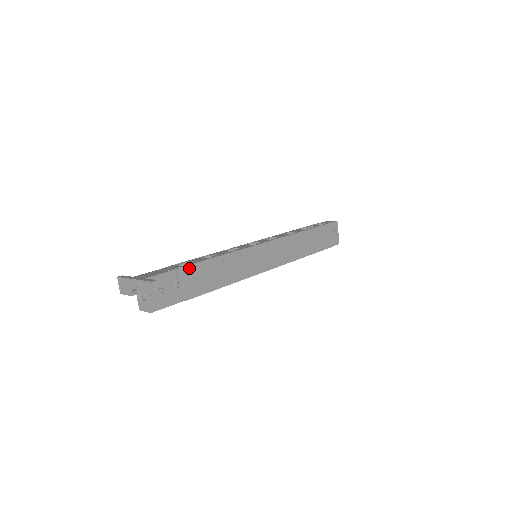
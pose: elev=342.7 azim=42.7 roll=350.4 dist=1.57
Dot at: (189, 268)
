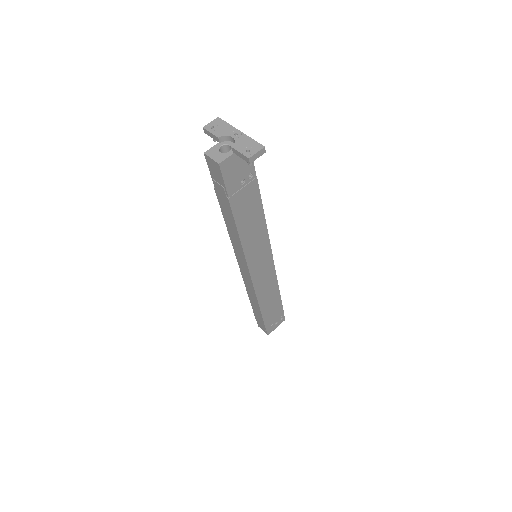
Dot at: (256, 187)
